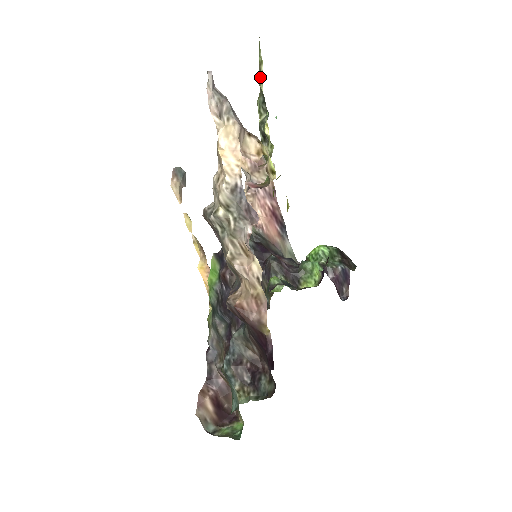
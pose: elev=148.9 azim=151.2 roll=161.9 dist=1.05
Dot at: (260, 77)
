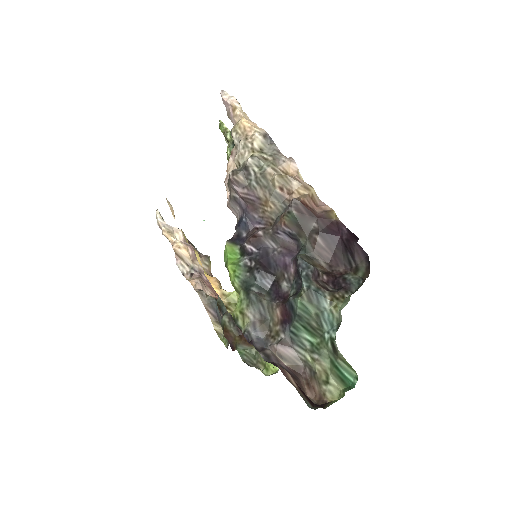
Dot at: (229, 133)
